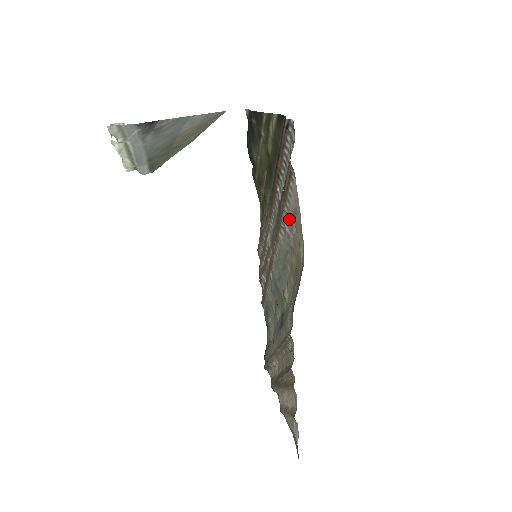
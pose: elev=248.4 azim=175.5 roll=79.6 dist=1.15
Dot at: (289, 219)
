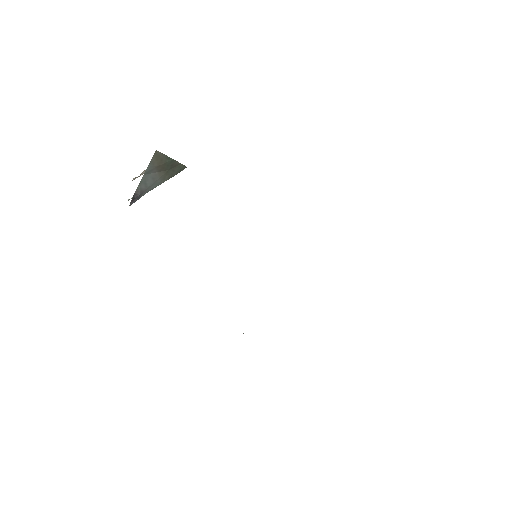
Dot at: occluded
